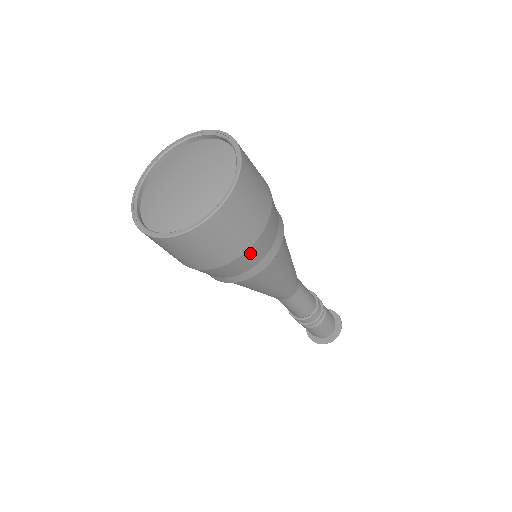
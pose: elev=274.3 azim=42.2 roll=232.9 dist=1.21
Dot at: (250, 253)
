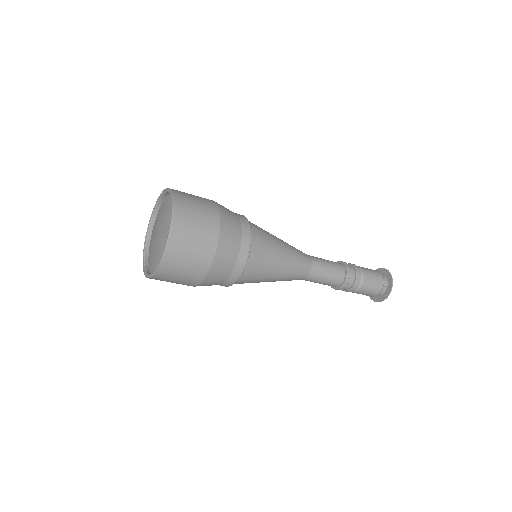
Dot at: (224, 213)
